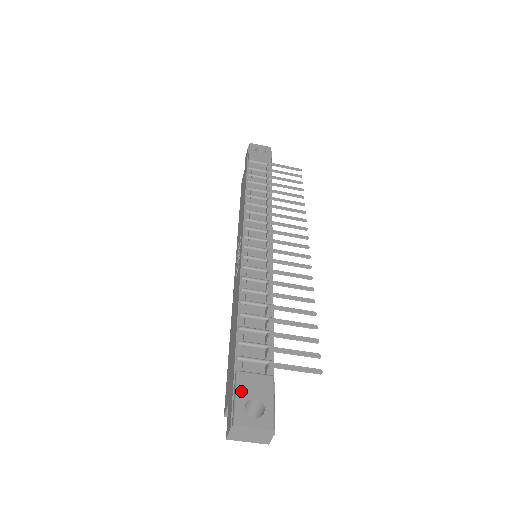
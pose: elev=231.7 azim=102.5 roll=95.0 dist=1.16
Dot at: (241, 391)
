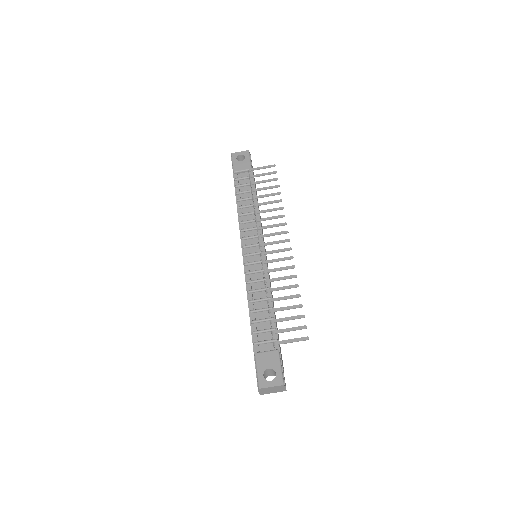
Dot at: (259, 366)
